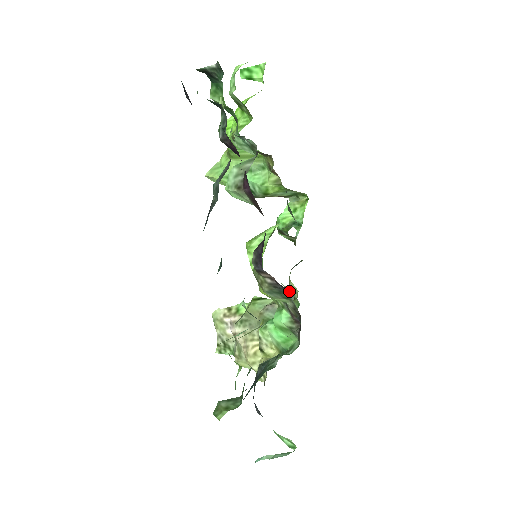
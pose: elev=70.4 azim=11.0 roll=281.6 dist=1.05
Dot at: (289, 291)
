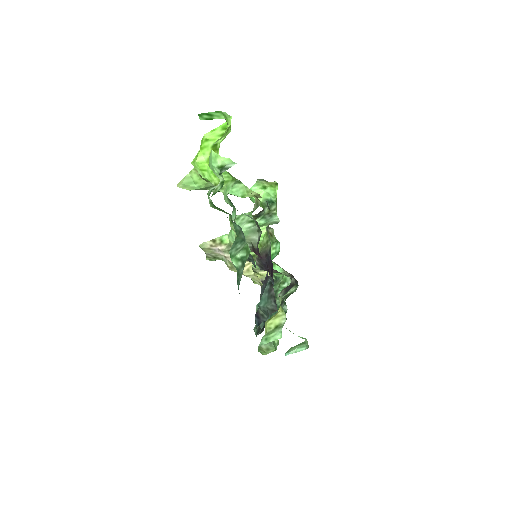
Dot at: occluded
